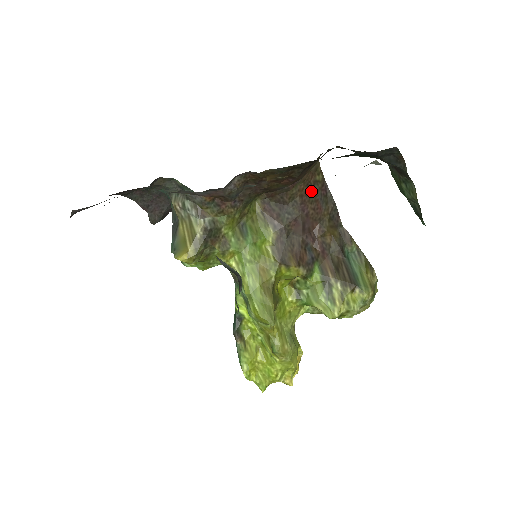
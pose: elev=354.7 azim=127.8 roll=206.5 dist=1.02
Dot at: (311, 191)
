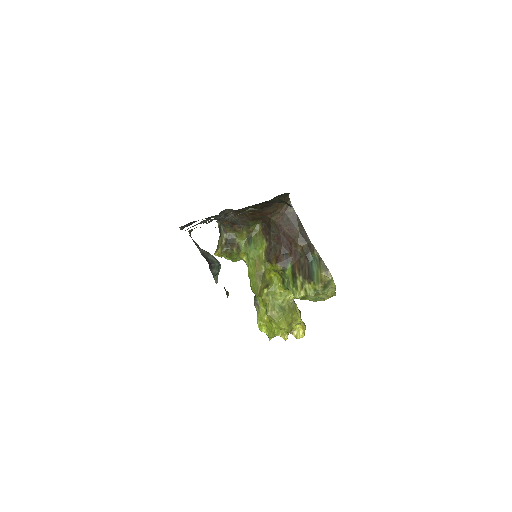
Dot at: (285, 219)
